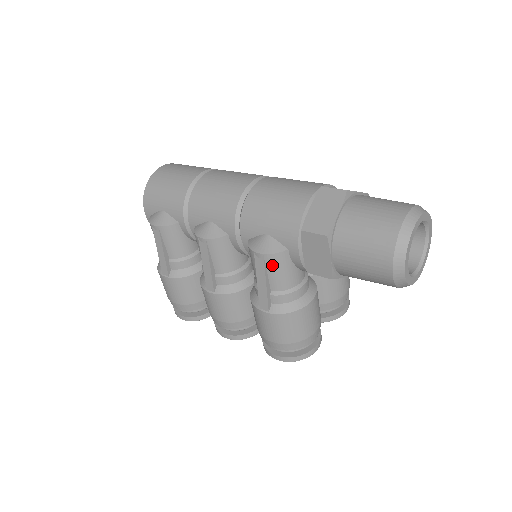
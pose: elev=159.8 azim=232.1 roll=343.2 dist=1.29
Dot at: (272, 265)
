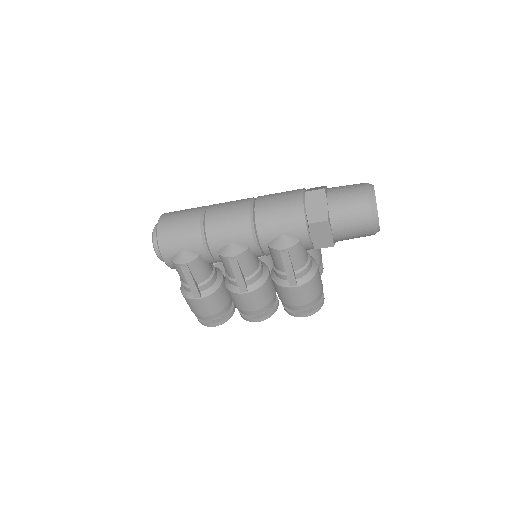
Dot at: (294, 254)
